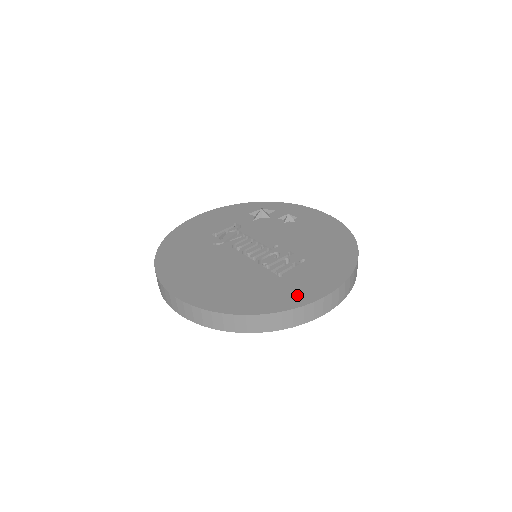
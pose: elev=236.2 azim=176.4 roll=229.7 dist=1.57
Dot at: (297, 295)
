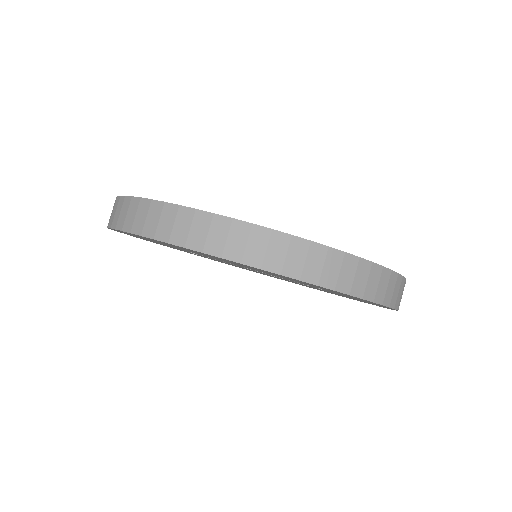
Dot at: occluded
